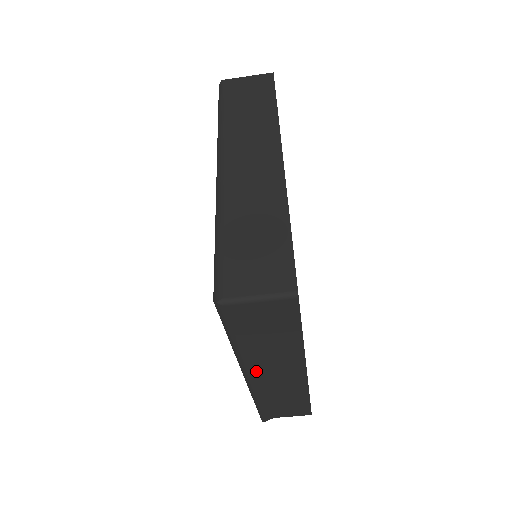
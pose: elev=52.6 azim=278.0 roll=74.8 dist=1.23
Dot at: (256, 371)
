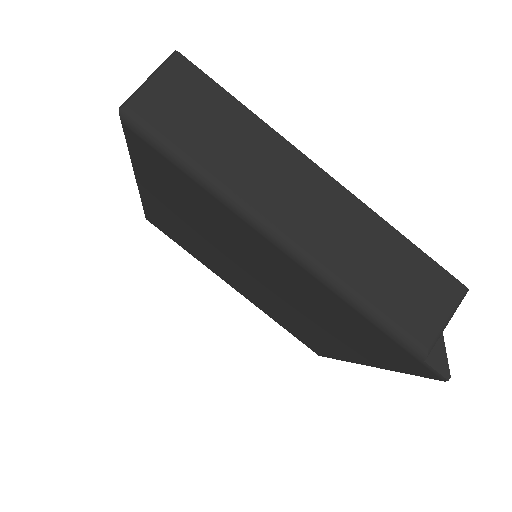
Dot at: (276, 214)
